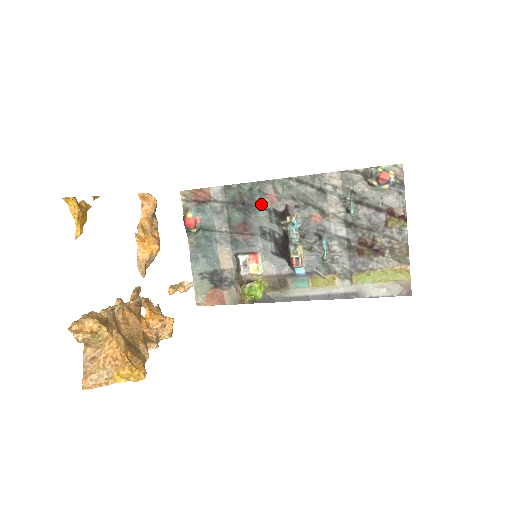
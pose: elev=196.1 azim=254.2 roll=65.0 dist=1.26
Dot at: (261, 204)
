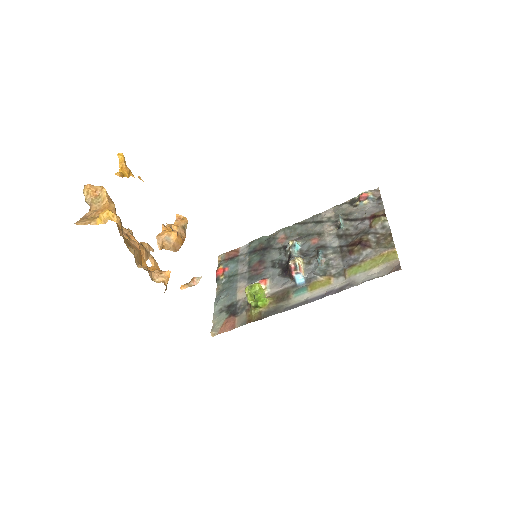
Dot at: (274, 246)
